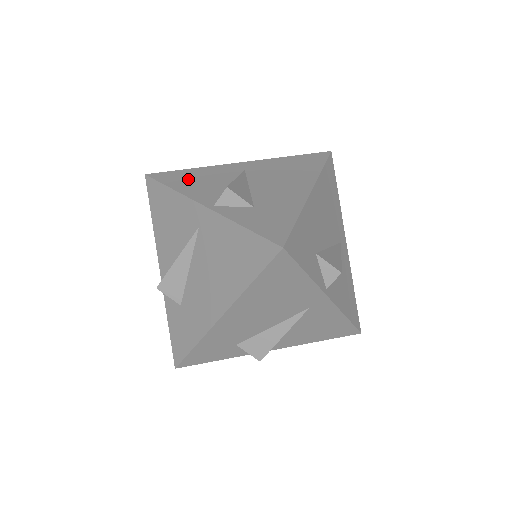
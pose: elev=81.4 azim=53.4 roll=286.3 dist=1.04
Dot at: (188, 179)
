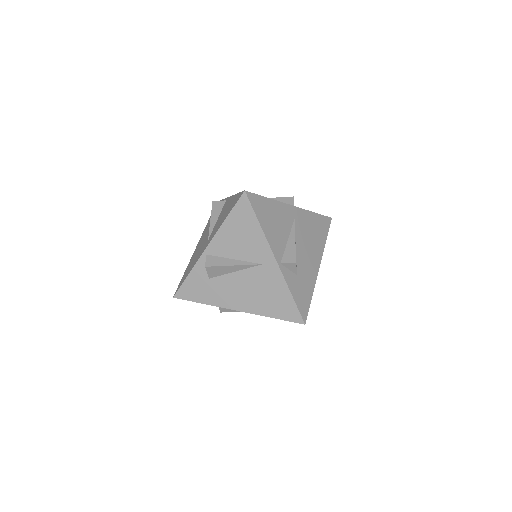
Dot at: (268, 216)
